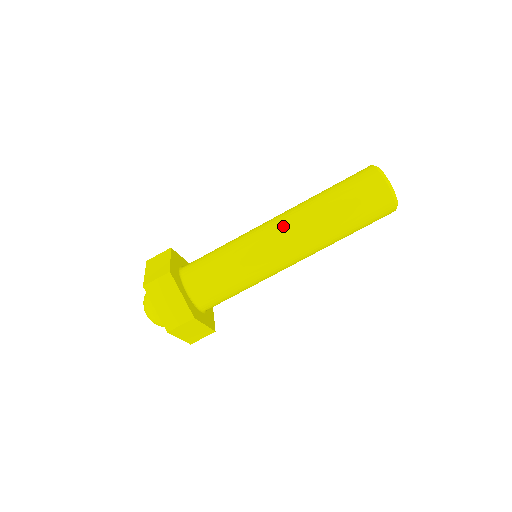
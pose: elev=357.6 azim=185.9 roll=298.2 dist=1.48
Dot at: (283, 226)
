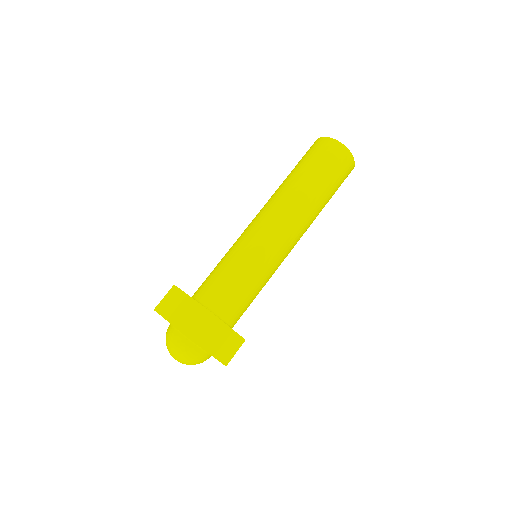
Dot at: (281, 220)
